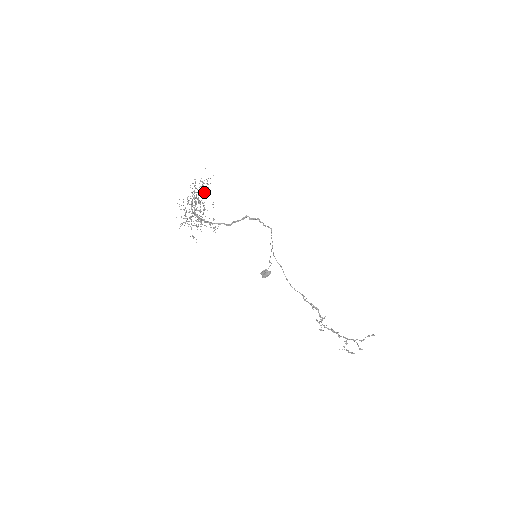
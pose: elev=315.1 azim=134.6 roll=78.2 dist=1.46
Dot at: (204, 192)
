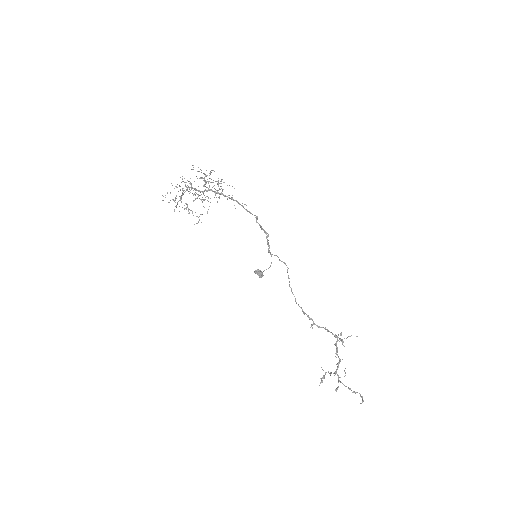
Dot at: (179, 196)
